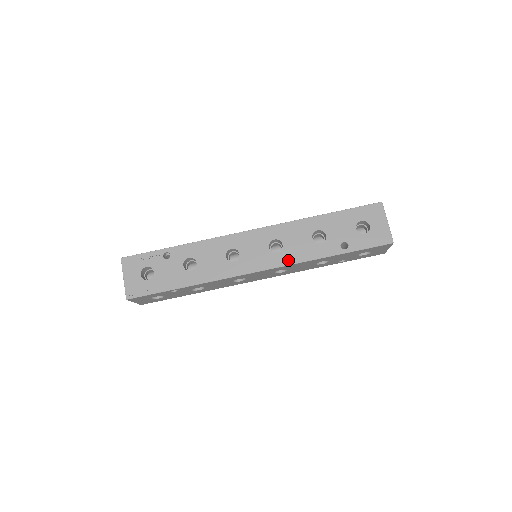
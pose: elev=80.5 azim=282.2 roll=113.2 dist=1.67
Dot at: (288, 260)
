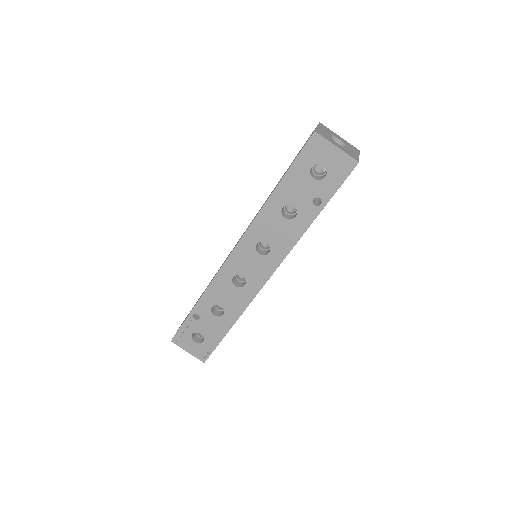
Dot at: (283, 252)
